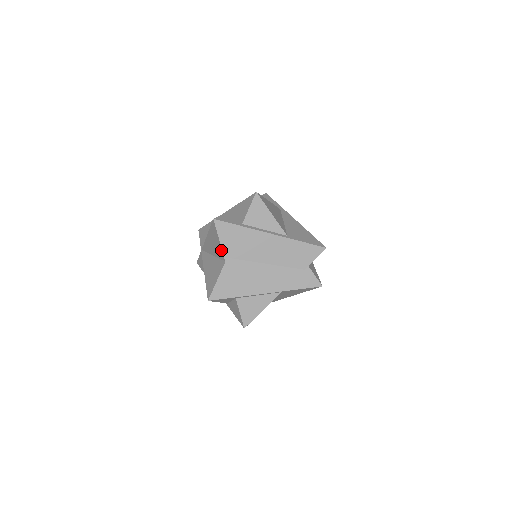
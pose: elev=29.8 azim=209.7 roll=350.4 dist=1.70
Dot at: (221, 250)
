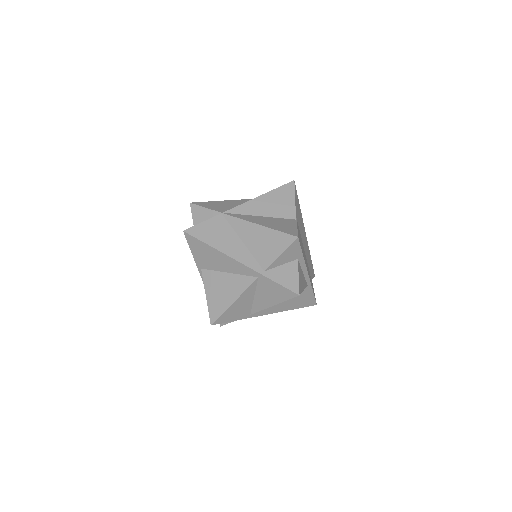
Dot at: (293, 208)
